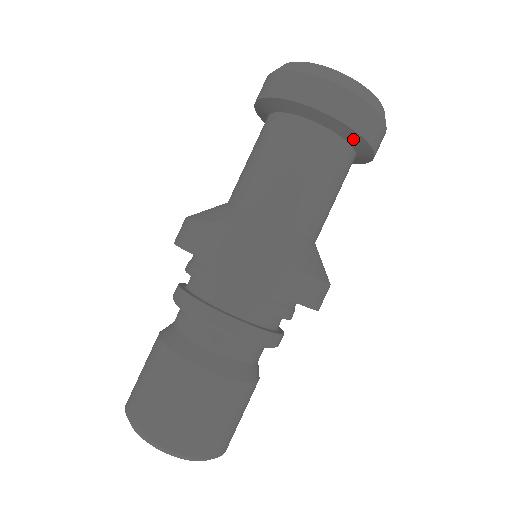
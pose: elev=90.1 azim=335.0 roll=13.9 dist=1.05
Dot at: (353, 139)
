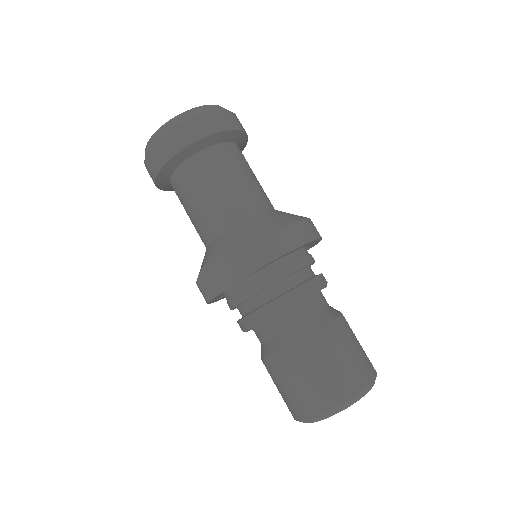
Dot at: (209, 142)
